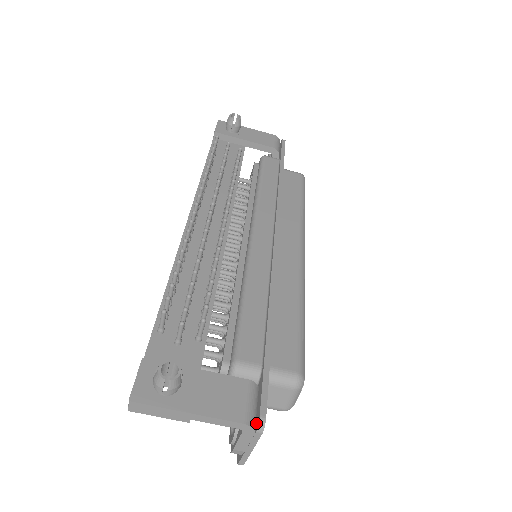
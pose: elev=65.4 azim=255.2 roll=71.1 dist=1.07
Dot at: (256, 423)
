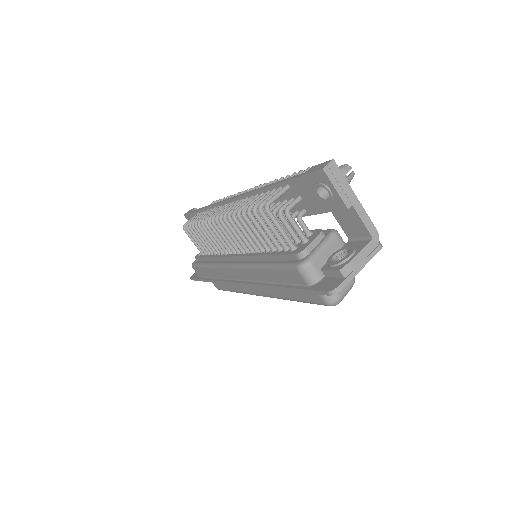
Dot at: (373, 246)
